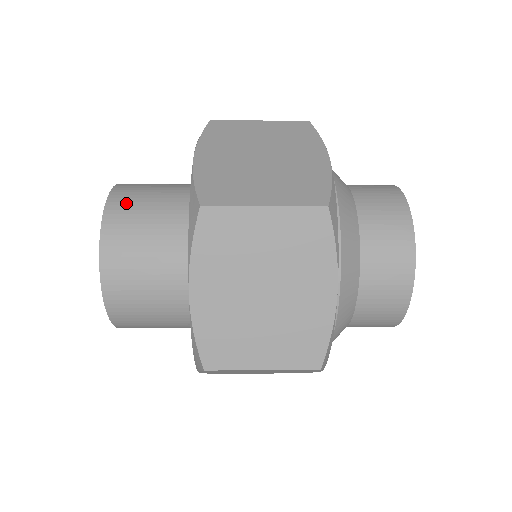
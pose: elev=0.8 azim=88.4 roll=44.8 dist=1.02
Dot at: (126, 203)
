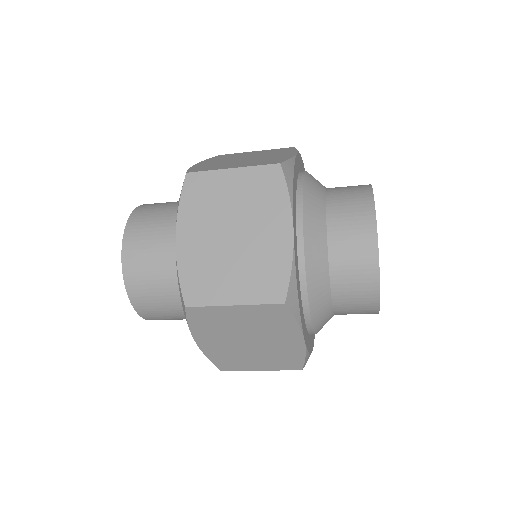
Dot at: (150, 206)
